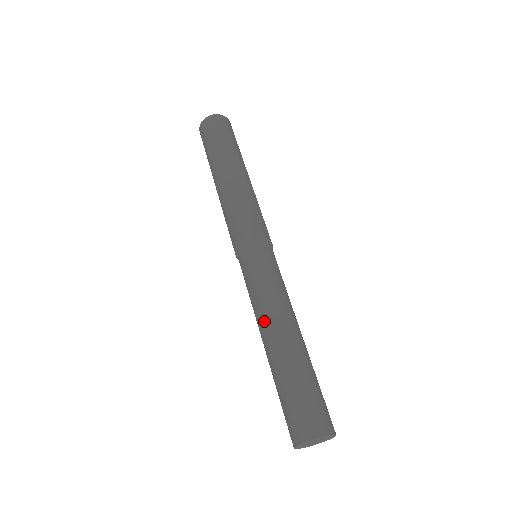
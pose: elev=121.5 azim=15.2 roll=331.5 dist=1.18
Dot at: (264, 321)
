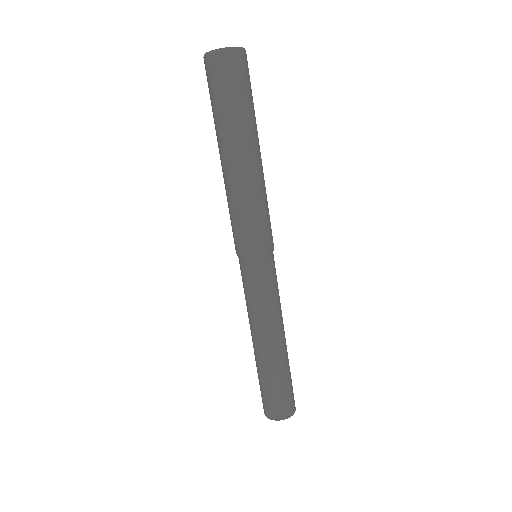
Dot at: (255, 331)
